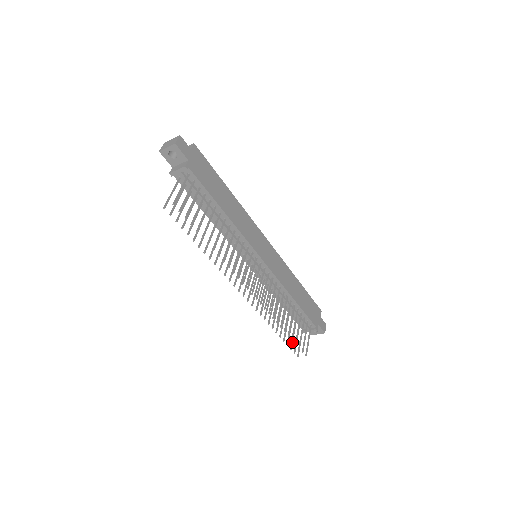
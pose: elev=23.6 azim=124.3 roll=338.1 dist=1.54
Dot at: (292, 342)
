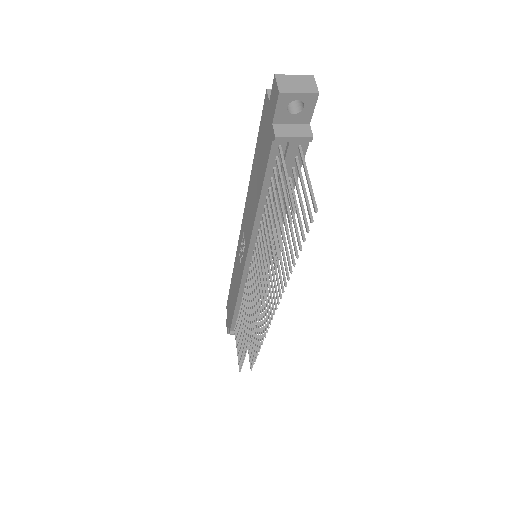
Dot at: occluded
